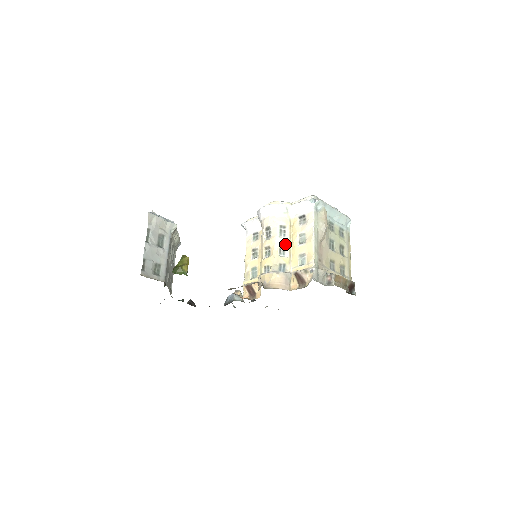
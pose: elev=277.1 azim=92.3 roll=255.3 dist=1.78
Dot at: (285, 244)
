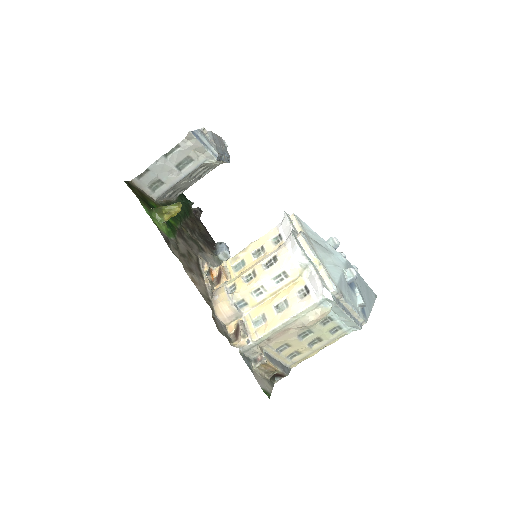
Dot at: (268, 290)
